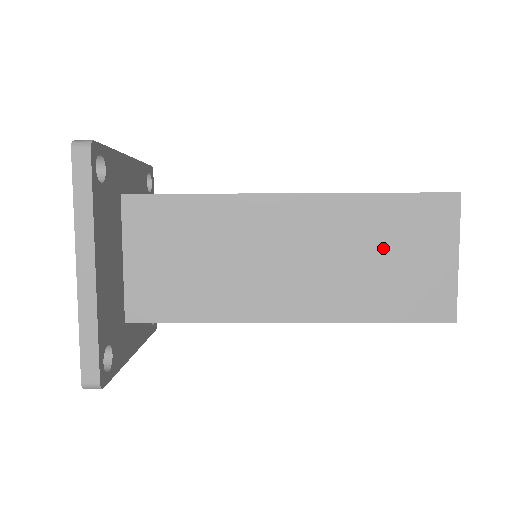
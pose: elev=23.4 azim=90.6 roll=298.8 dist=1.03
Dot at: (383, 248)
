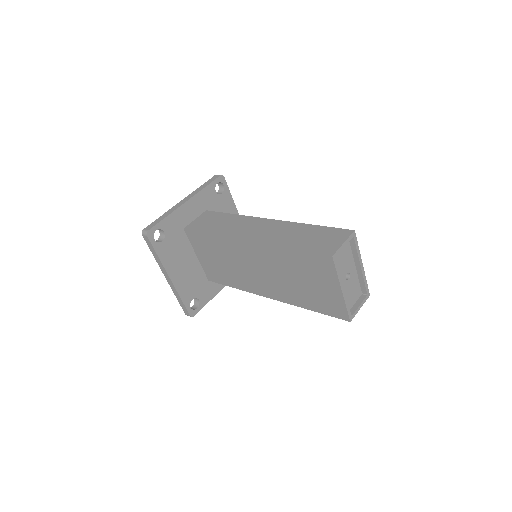
Dot at: (299, 276)
